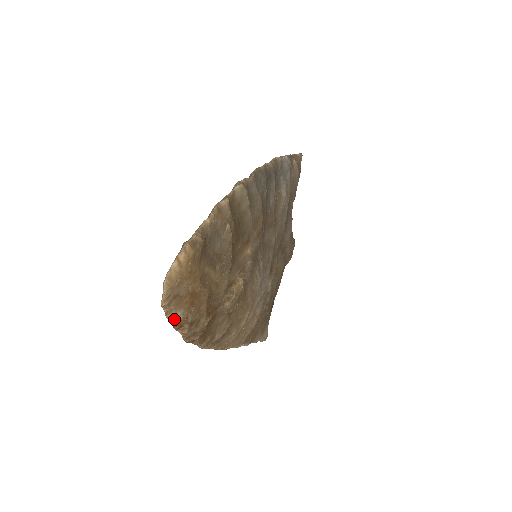
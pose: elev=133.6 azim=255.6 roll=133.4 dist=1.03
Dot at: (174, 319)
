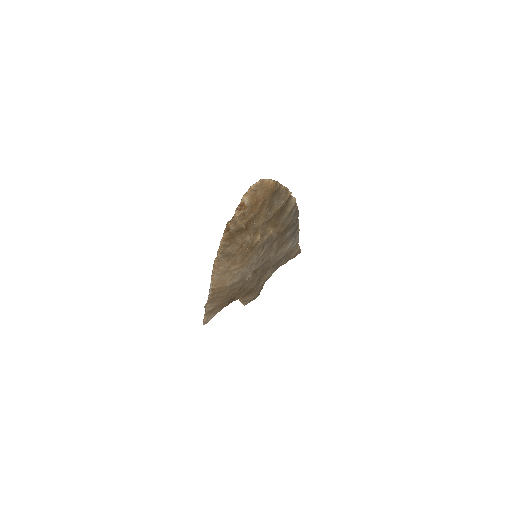
Dot at: (244, 201)
